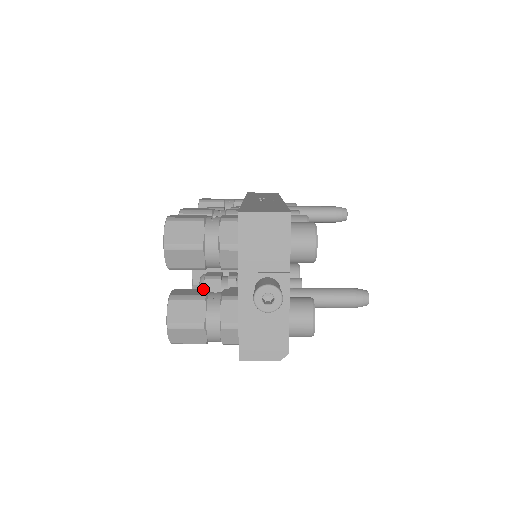
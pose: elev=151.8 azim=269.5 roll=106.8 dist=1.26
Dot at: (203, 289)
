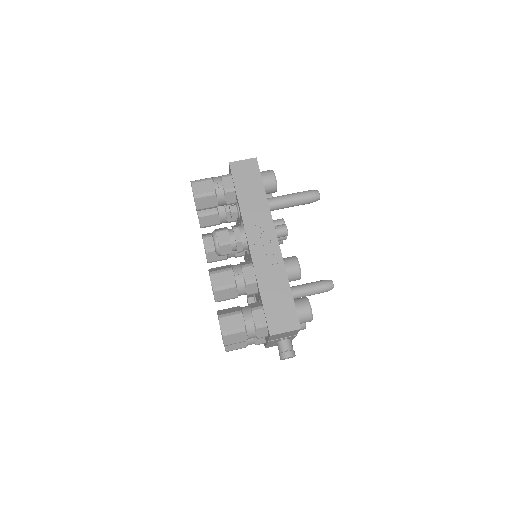
Dot at: occluded
